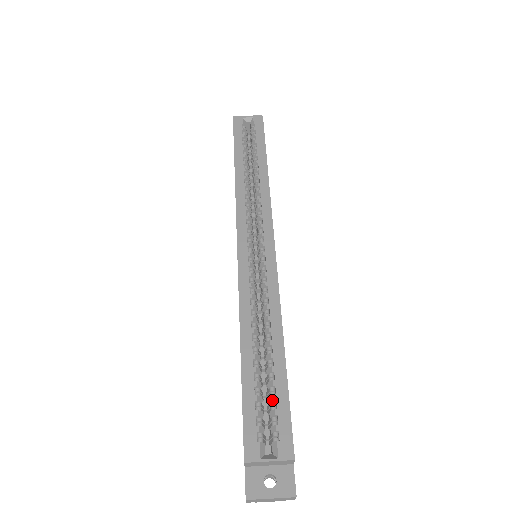
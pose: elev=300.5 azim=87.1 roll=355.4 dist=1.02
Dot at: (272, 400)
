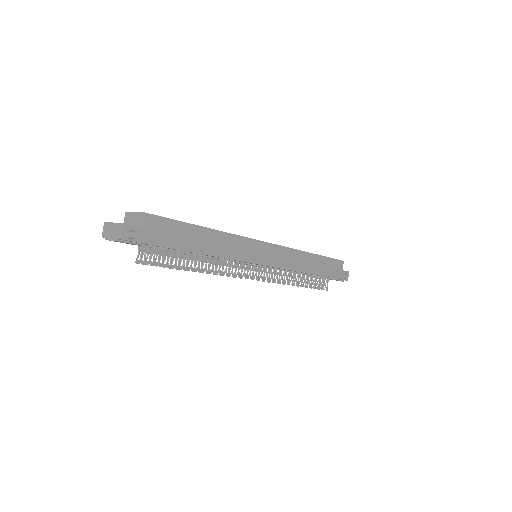
Dot at: occluded
